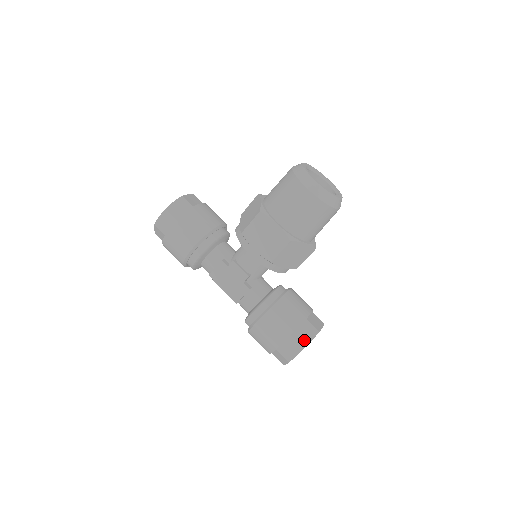
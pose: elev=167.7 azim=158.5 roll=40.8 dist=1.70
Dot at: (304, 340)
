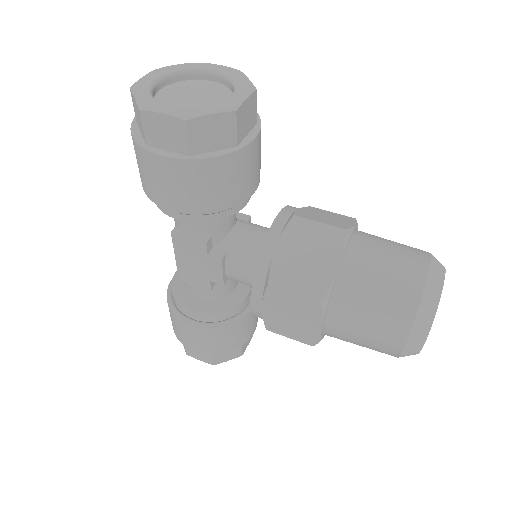
Dot at: (221, 359)
